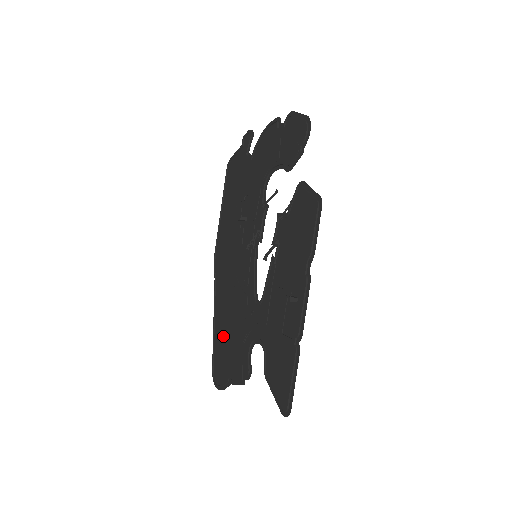
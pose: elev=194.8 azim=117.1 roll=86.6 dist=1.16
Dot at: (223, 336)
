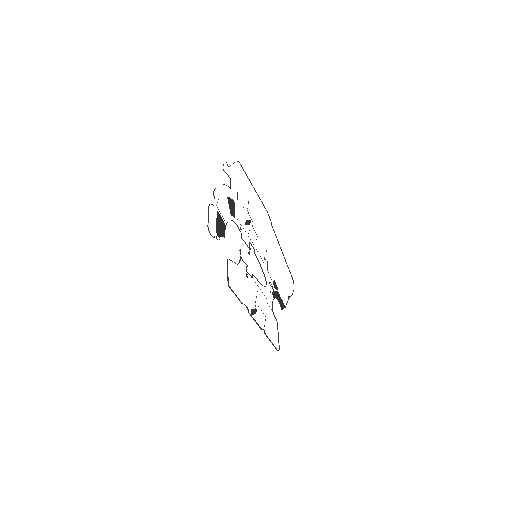
Dot at: occluded
